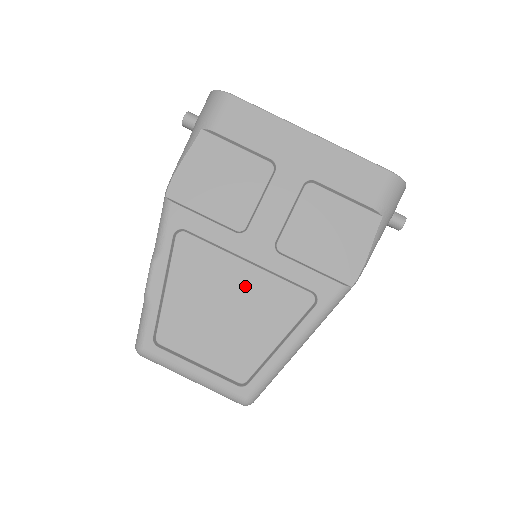
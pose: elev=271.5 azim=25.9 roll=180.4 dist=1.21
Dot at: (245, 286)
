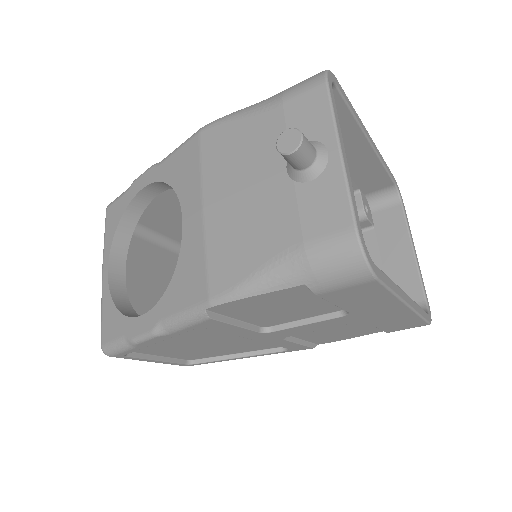
Dot at: (236, 341)
